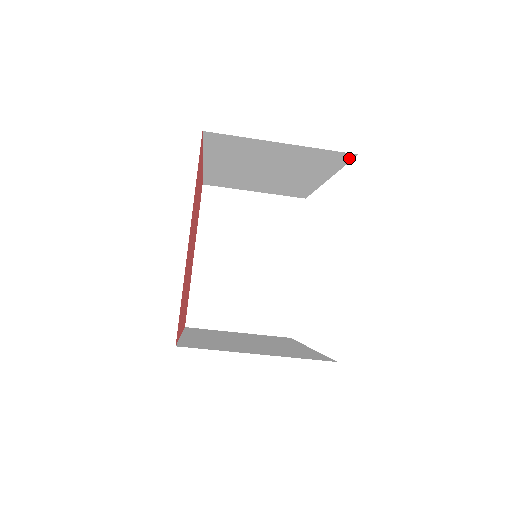
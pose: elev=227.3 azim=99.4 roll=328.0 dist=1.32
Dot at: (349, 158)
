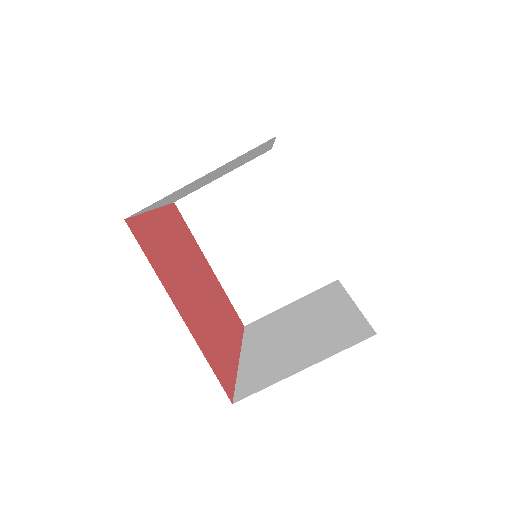
Dot at: (272, 139)
